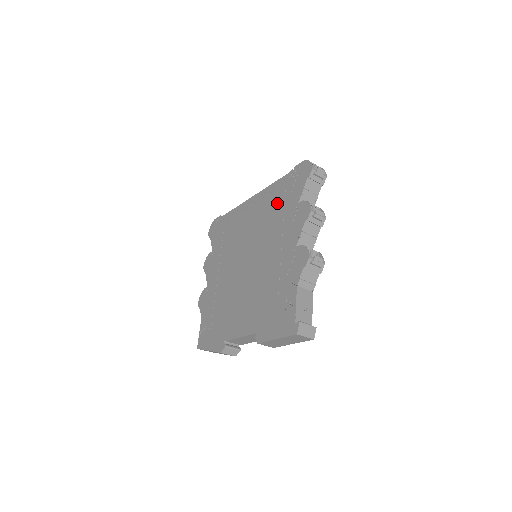
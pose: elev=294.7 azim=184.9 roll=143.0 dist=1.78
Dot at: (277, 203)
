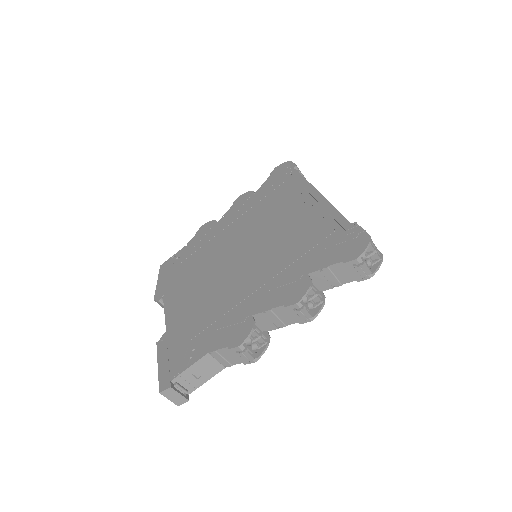
Dot at: (308, 239)
